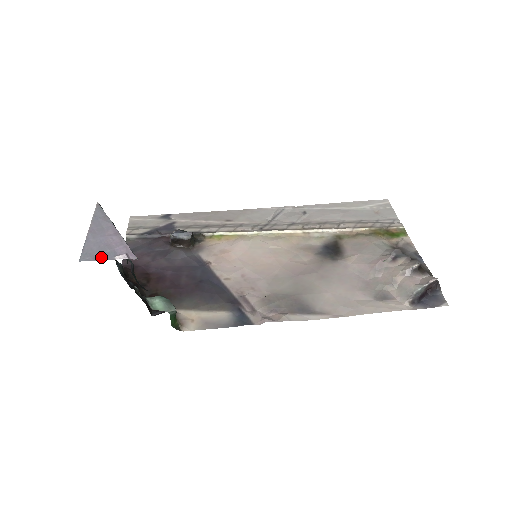
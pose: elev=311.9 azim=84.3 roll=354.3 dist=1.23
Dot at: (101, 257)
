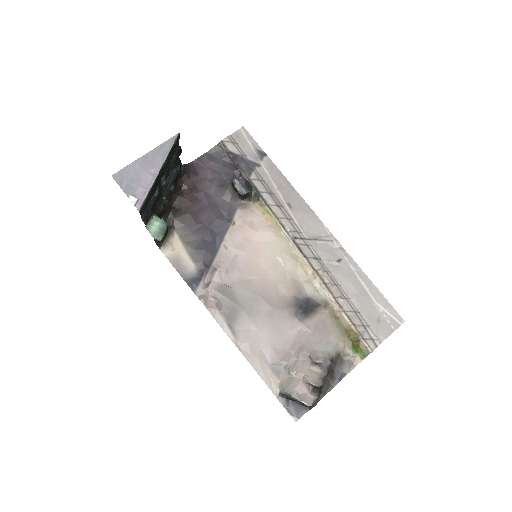
Dot at: (124, 186)
